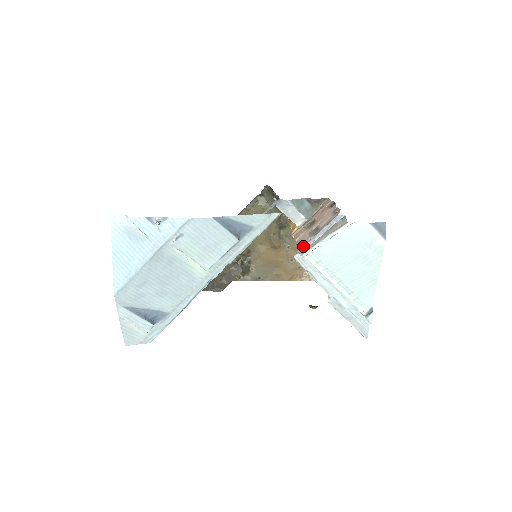
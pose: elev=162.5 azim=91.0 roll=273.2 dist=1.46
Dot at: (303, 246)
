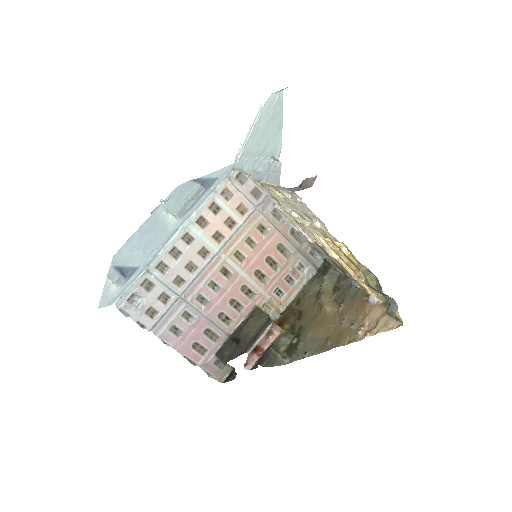
Dot at: occluded
